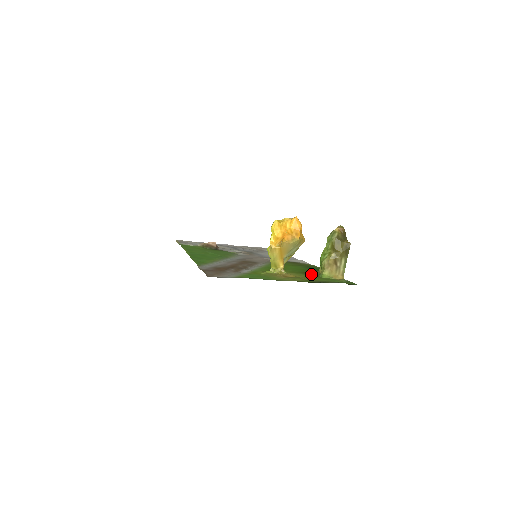
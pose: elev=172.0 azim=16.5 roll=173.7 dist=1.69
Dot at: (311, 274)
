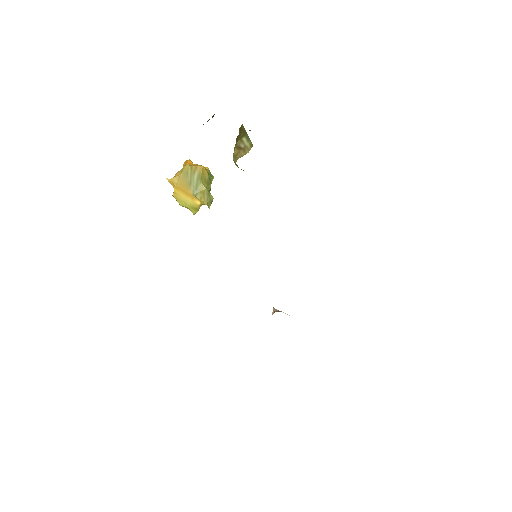
Dot at: occluded
